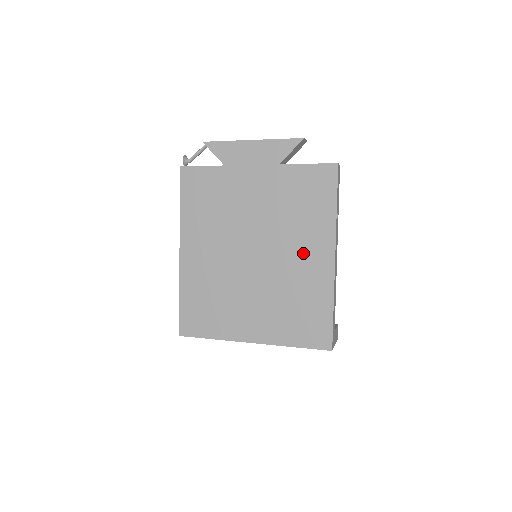
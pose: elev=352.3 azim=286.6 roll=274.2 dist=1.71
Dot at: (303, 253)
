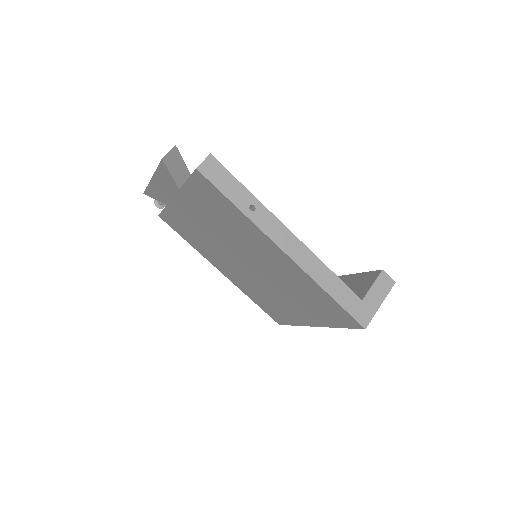
Dot at: (265, 255)
